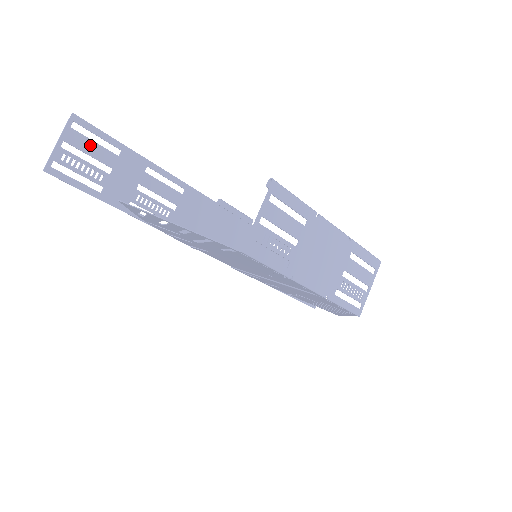
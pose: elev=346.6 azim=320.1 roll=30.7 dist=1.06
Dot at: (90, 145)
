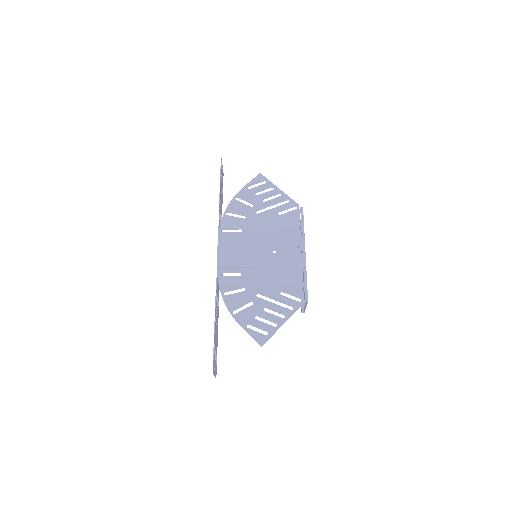
Dot at: (222, 179)
